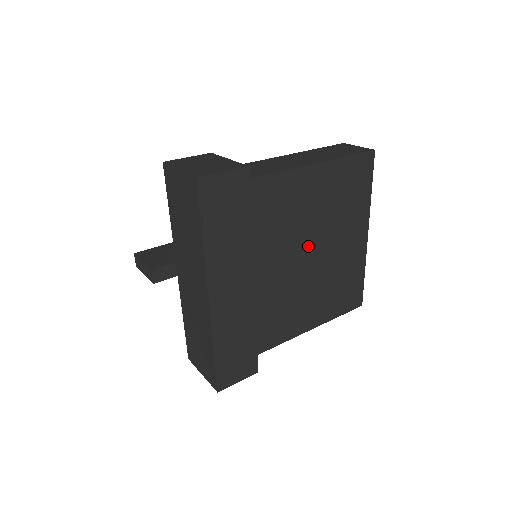
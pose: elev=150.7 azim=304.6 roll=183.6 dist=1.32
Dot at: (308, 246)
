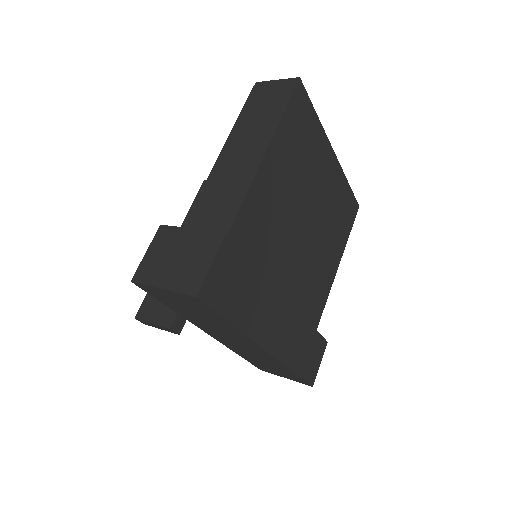
Dot at: (301, 220)
